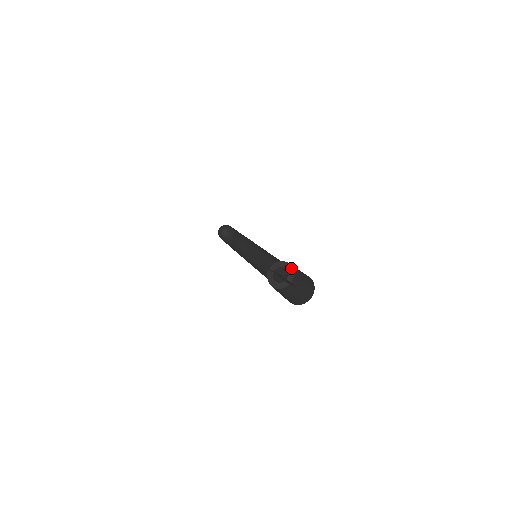
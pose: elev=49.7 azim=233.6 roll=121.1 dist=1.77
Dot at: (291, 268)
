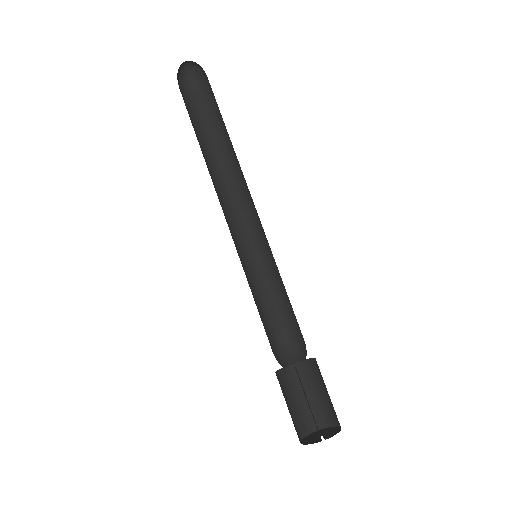
Dot at: (309, 359)
